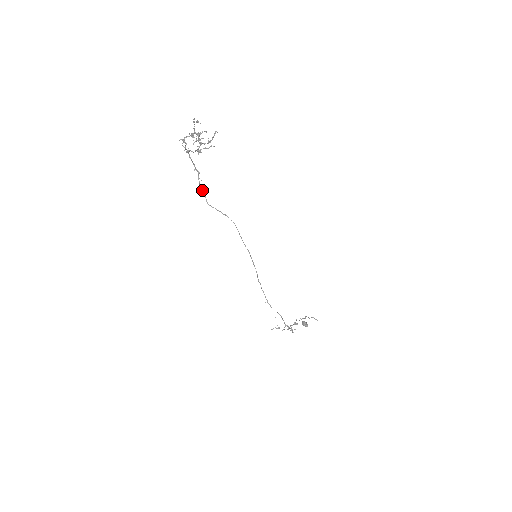
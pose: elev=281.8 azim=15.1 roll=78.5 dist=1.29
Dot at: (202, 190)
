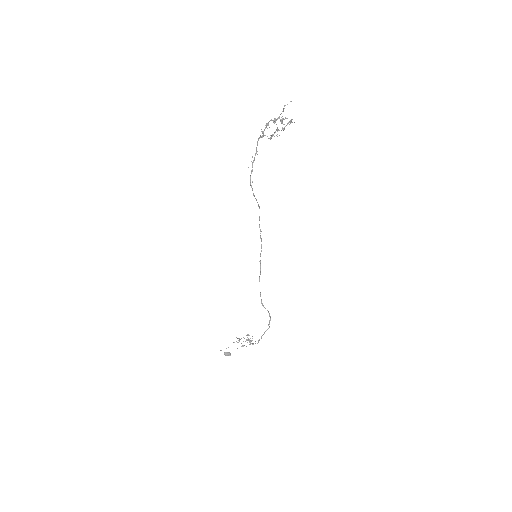
Dot at: occluded
